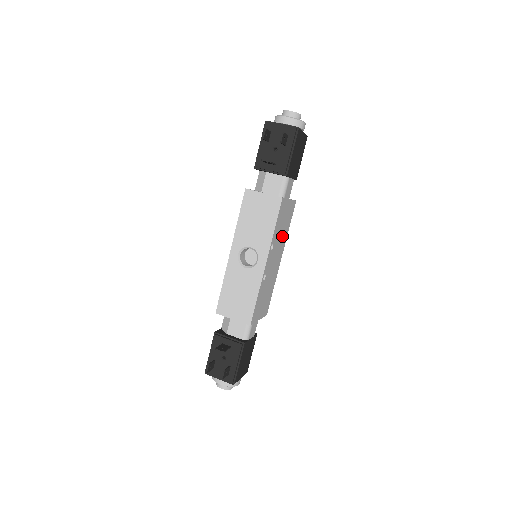
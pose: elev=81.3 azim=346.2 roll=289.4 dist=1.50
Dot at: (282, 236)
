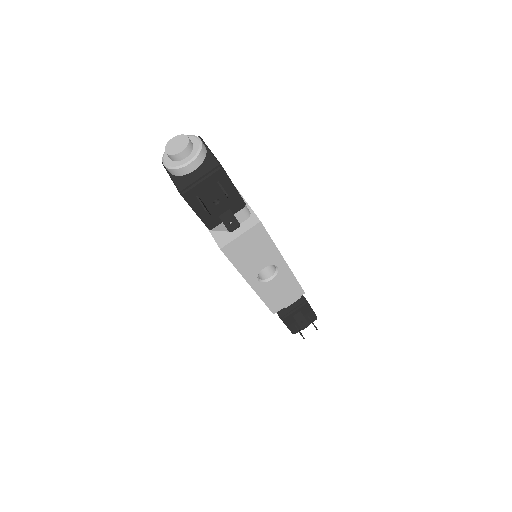
Dot at: occluded
